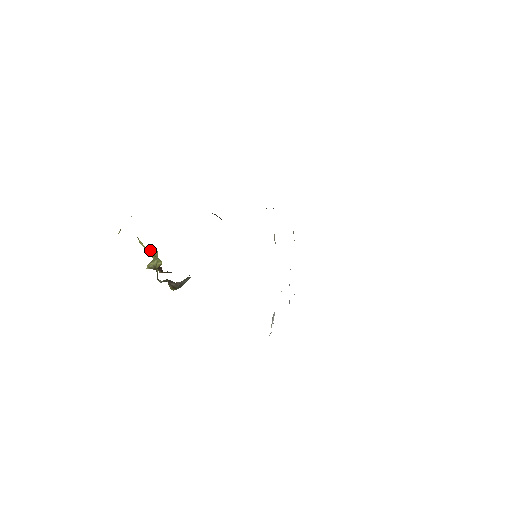
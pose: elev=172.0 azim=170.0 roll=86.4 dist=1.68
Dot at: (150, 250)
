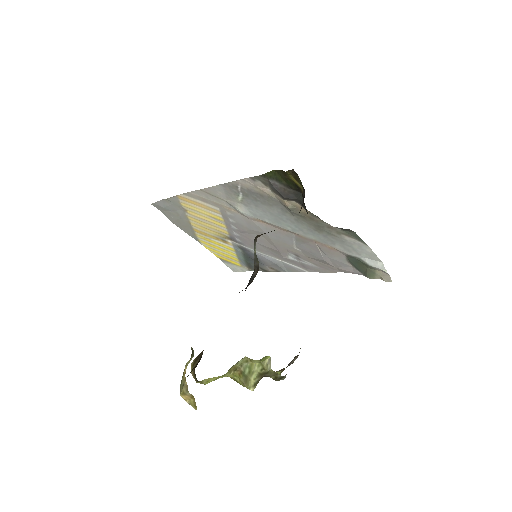
Dot at: (227, 372)
